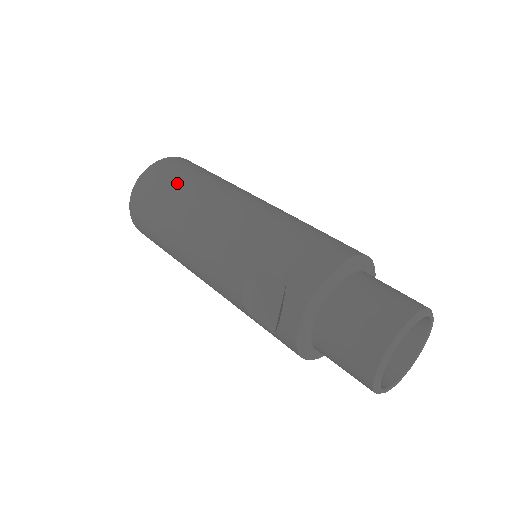
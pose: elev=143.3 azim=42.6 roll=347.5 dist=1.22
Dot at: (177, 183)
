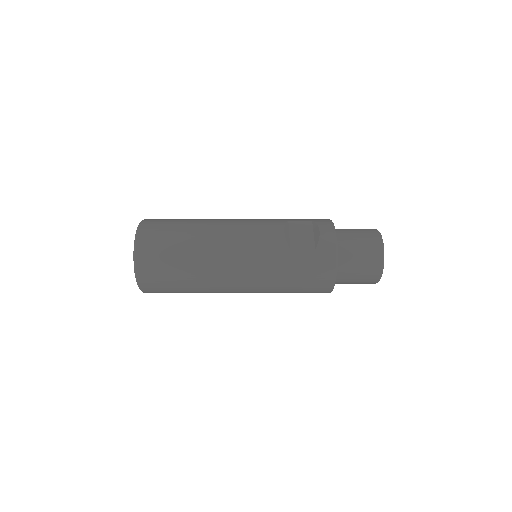
Dot at: occluded
